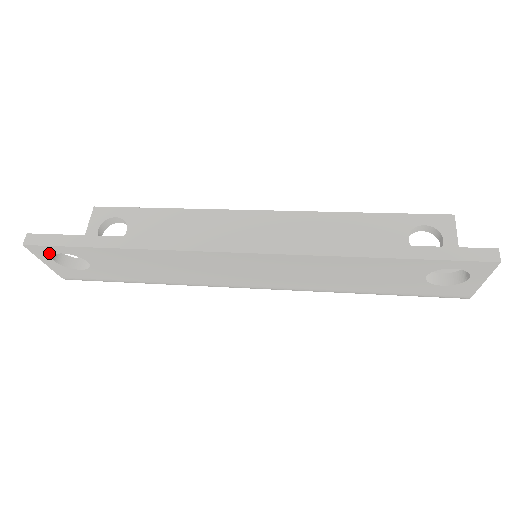
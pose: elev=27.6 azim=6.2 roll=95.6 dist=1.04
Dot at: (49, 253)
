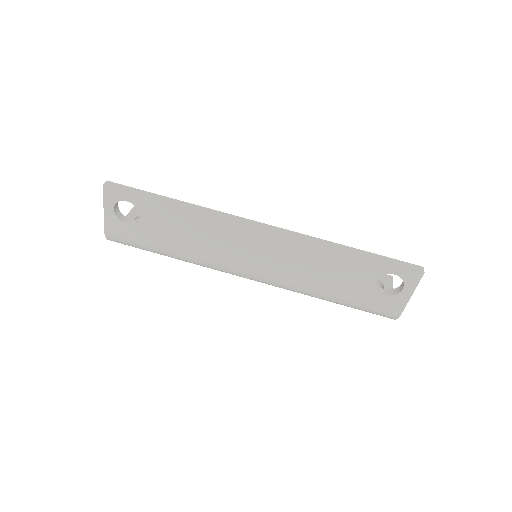
Dot at: (117, 199)
